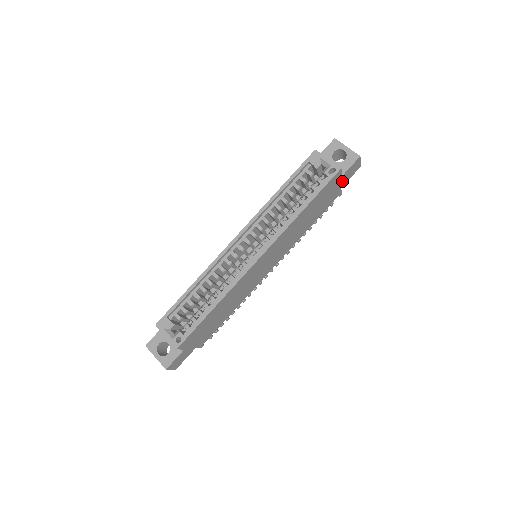
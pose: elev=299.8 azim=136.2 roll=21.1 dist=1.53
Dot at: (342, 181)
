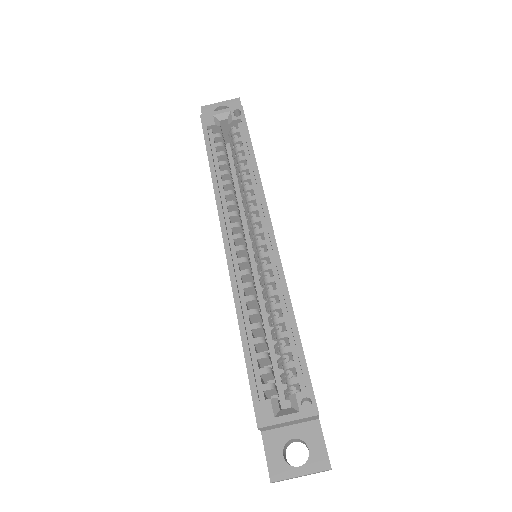
Dot at: occluded
